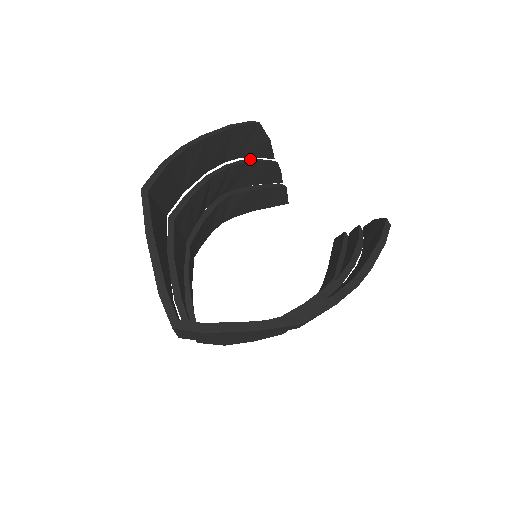
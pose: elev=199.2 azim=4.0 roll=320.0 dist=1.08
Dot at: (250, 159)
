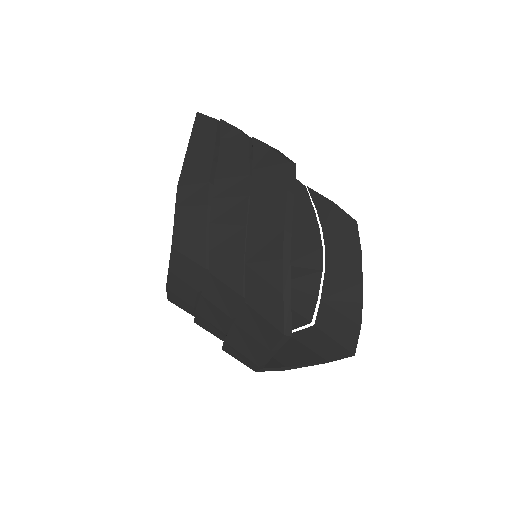
Dot at: (251, 164)
